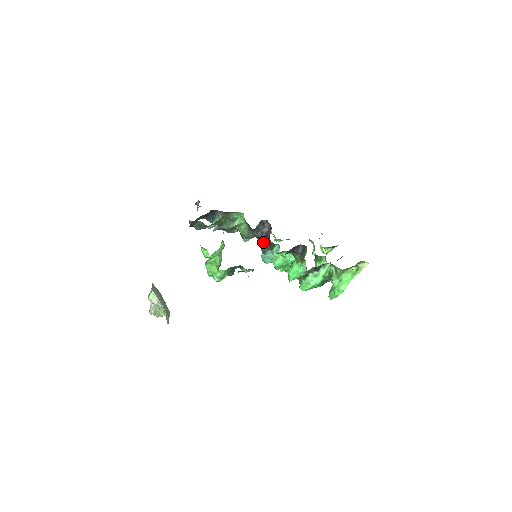
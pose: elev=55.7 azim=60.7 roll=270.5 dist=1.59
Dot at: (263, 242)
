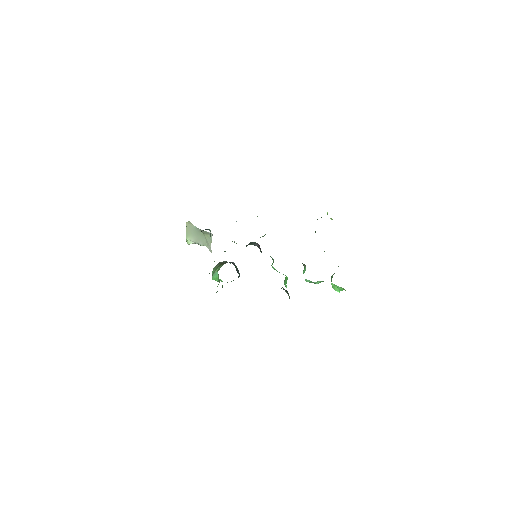
Dot at: occluded
